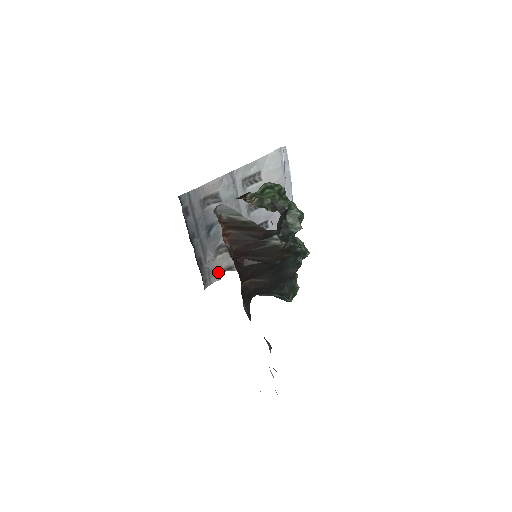
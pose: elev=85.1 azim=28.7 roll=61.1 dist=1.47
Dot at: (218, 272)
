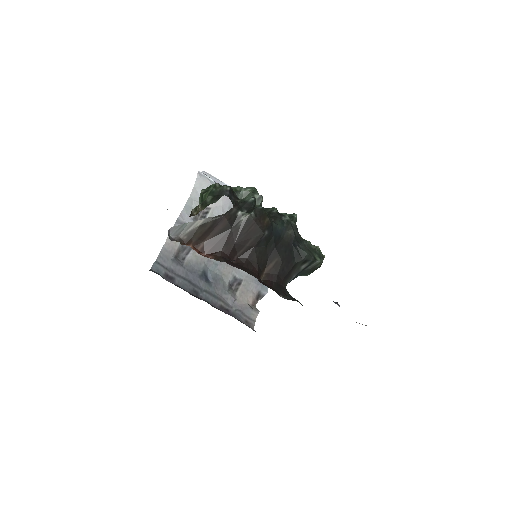
Dot at: (251, 307)
